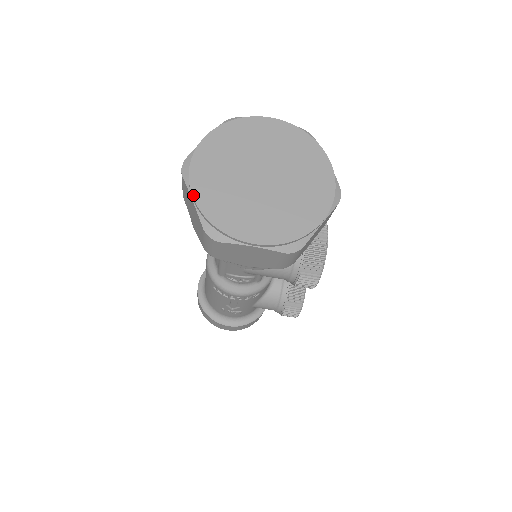
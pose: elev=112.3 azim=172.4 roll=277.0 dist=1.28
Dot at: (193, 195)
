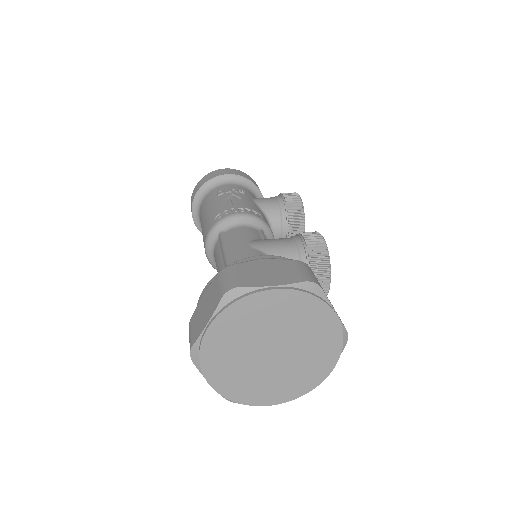
Dot at: (210, 385)
